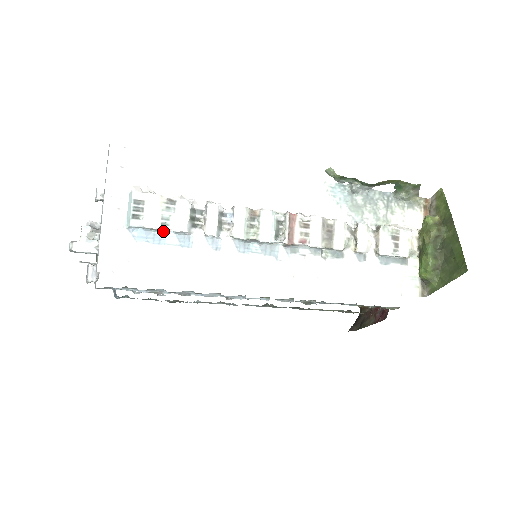
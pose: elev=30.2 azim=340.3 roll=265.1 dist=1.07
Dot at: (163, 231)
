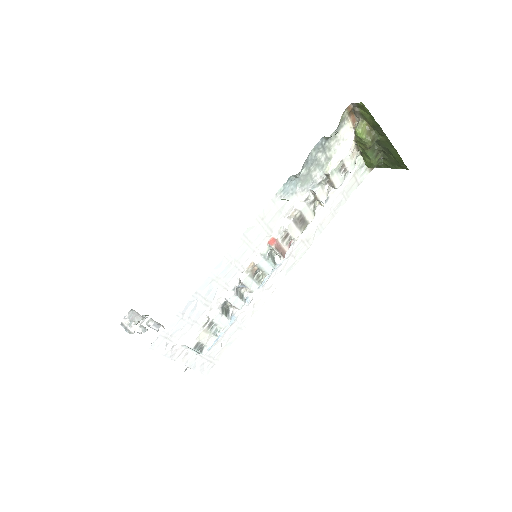
Dot at: occluded
